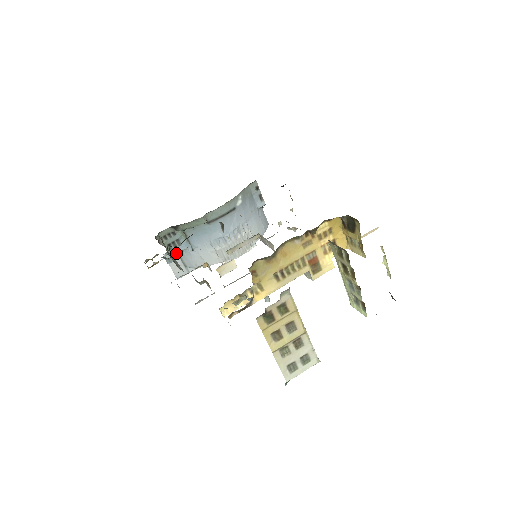
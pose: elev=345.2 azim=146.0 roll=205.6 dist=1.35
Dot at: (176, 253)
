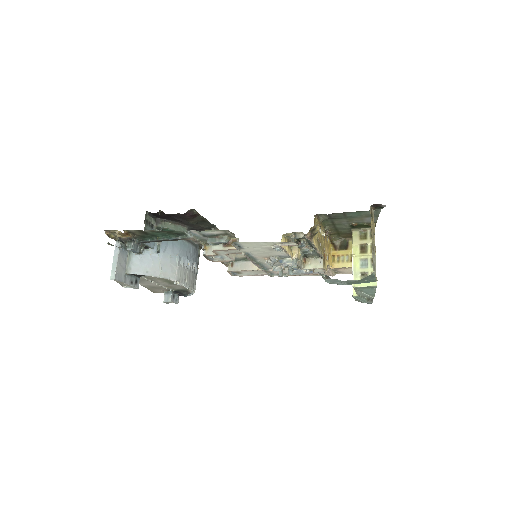
Dot at: (145, 243)
